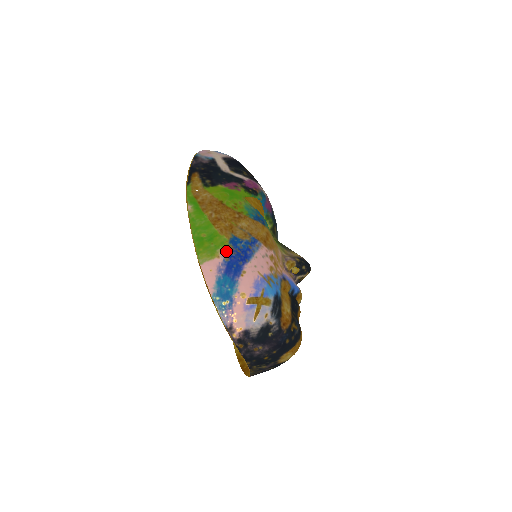
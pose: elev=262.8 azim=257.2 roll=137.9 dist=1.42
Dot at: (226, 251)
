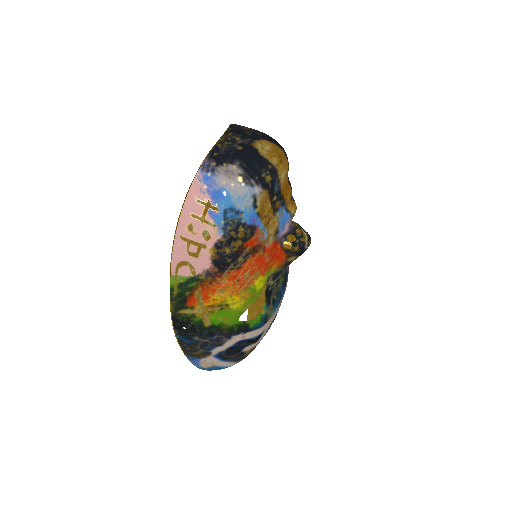
Dot at: occluded
